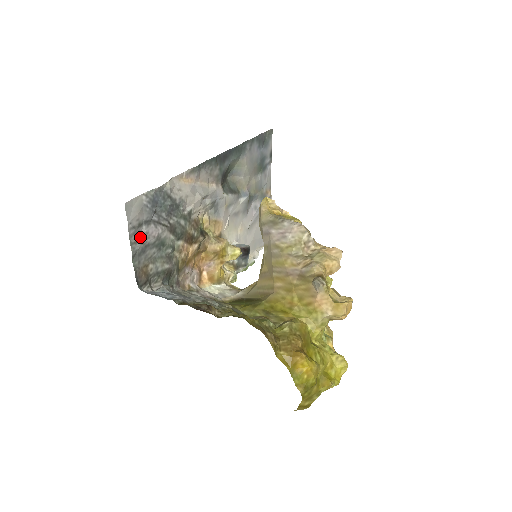
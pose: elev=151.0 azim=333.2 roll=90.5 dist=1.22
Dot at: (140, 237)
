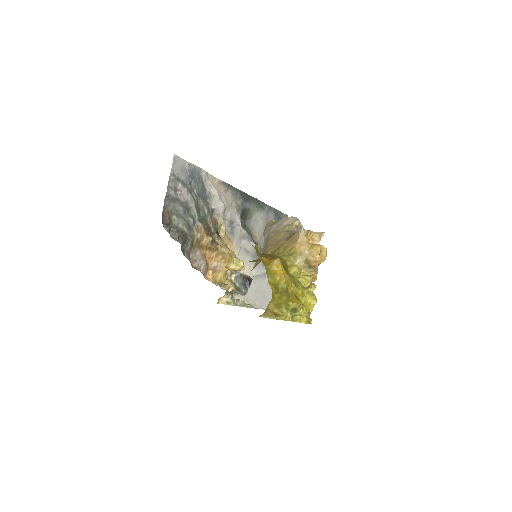
Dot at: (175, 189)
